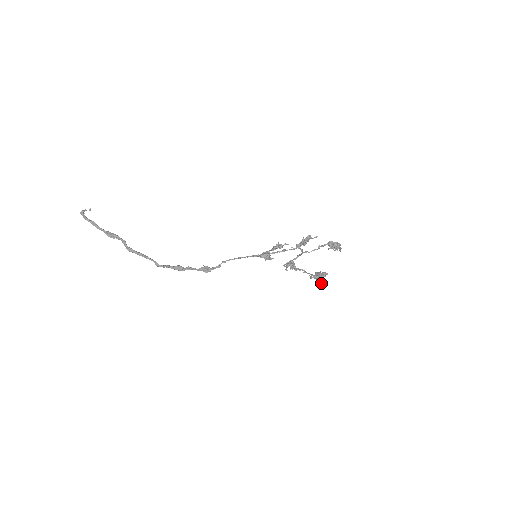
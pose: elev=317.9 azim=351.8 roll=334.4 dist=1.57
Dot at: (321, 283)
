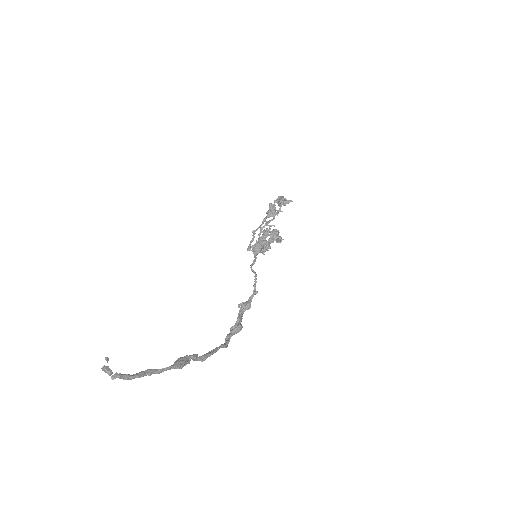
Dot at: occluded
